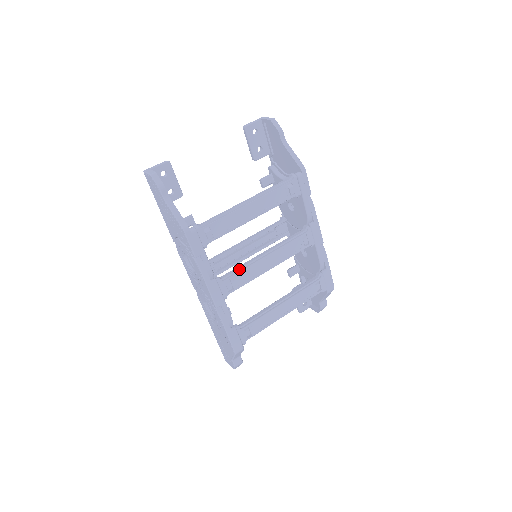
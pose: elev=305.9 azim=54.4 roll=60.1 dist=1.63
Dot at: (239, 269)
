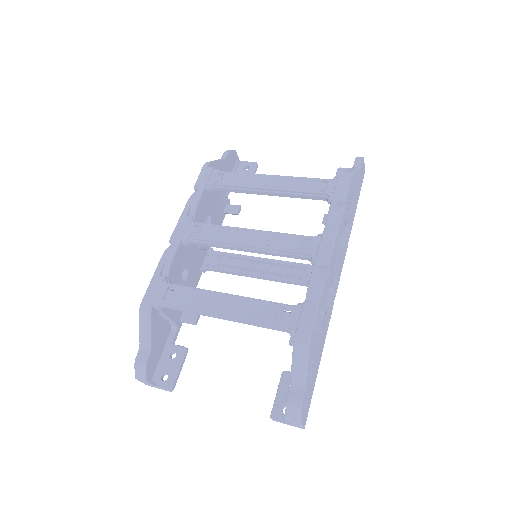
Dot at: (218, 225)
